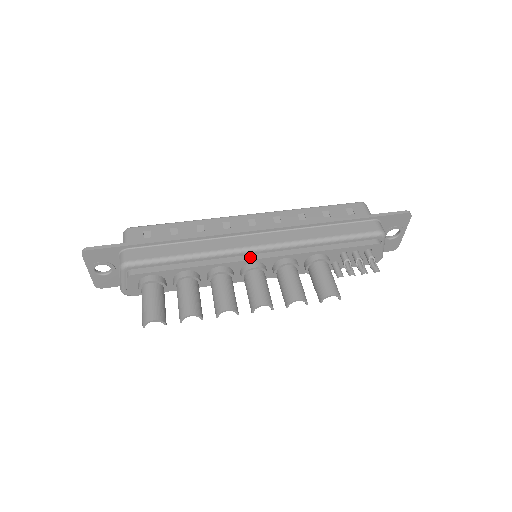
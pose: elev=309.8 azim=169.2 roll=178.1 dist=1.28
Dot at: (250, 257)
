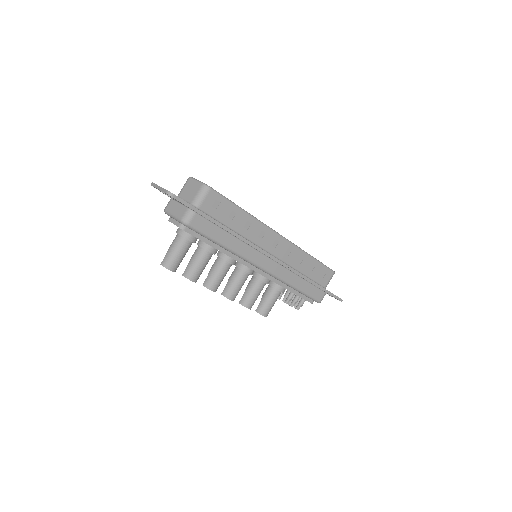
Dot at: (252, 267)
